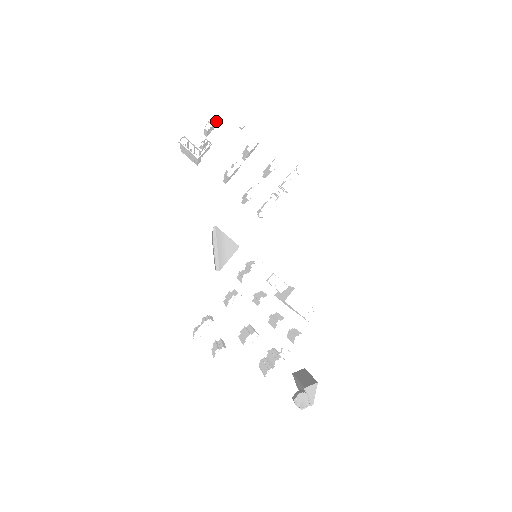
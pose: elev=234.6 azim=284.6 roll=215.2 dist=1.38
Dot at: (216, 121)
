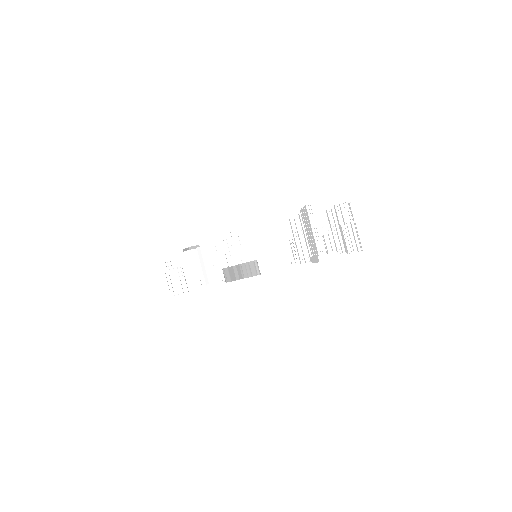
Dot at: (362, 246)
